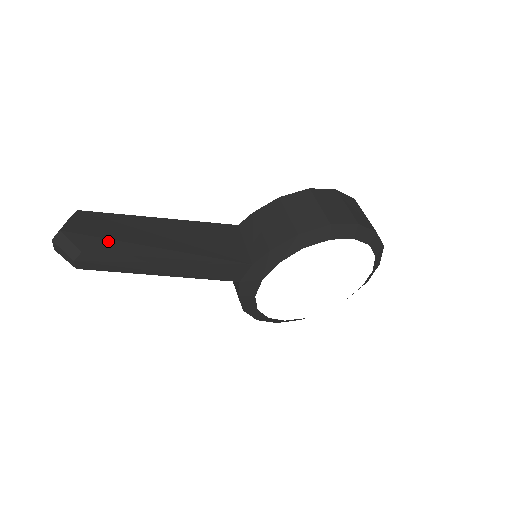
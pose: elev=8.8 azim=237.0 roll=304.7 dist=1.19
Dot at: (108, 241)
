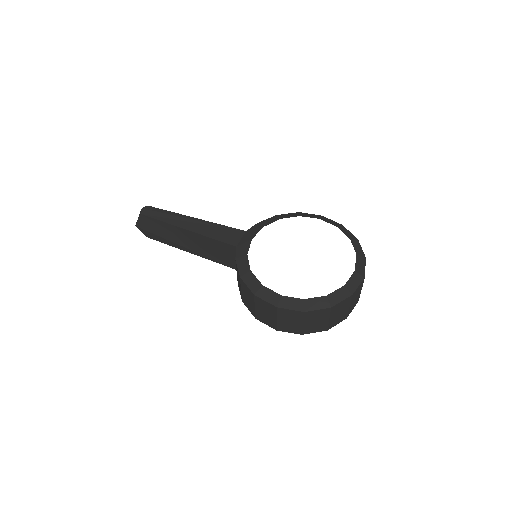
Dot at: (157, 236)
